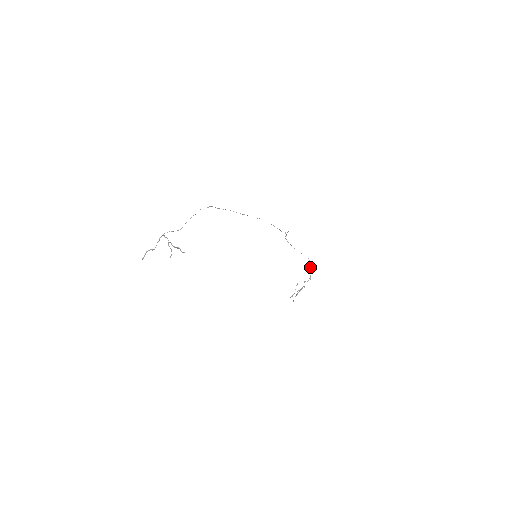
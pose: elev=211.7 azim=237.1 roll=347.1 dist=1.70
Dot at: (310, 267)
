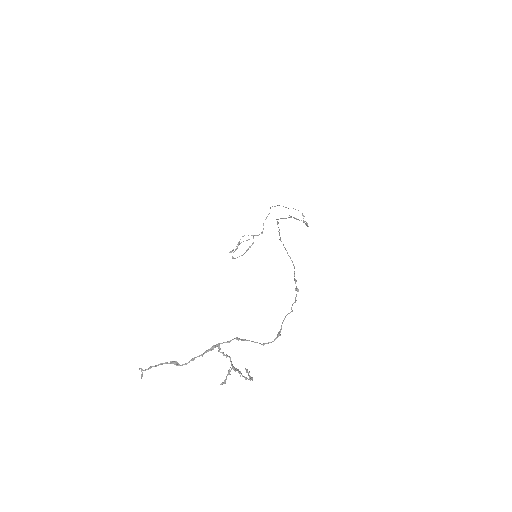
Dot at: occluded
